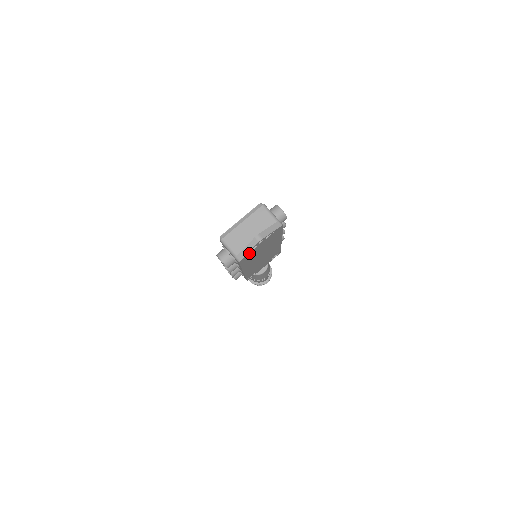
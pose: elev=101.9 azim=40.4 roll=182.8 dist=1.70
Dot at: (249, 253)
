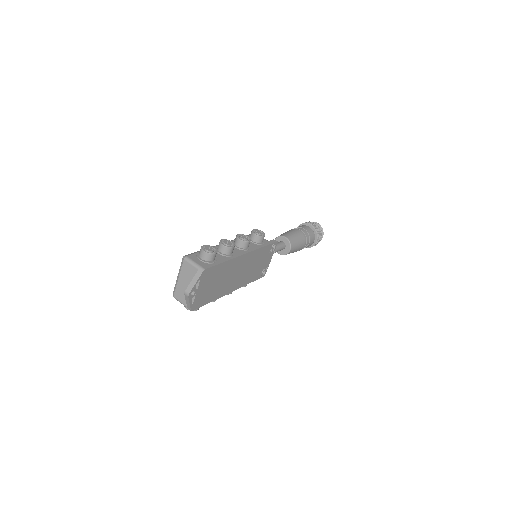
Dot at: (194, 302)
